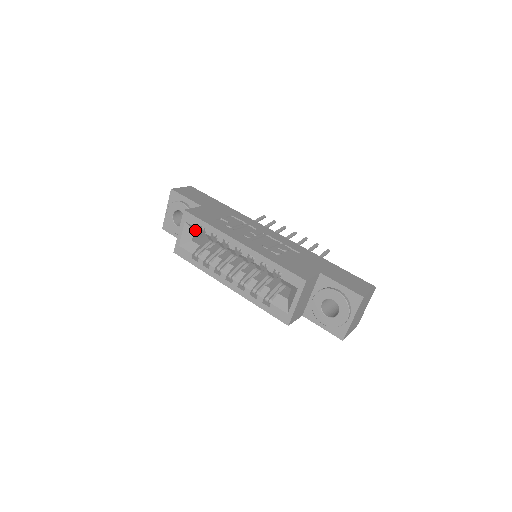
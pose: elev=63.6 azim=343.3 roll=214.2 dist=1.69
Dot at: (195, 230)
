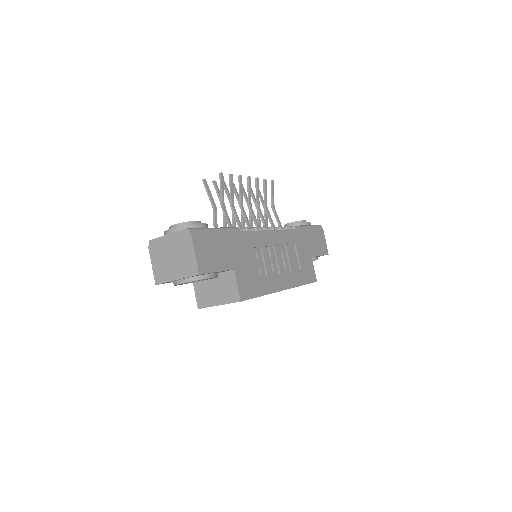
Dot at: occluded
